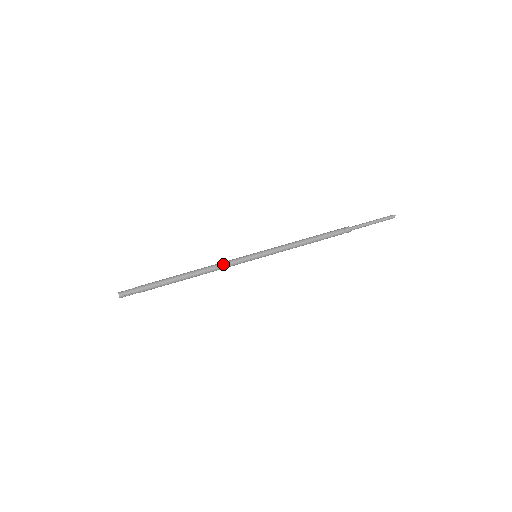
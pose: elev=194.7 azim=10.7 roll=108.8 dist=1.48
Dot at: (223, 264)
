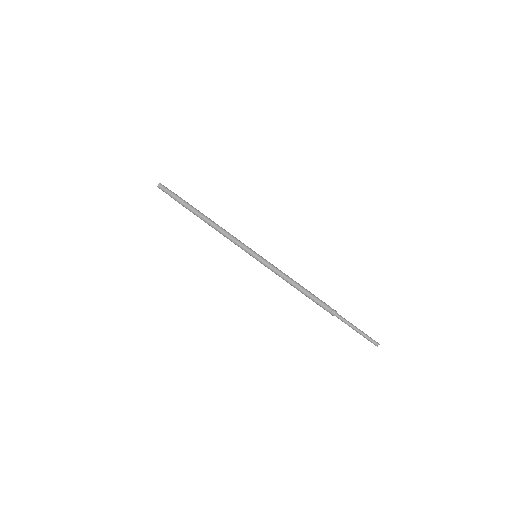
Dot at: (229, 239)
